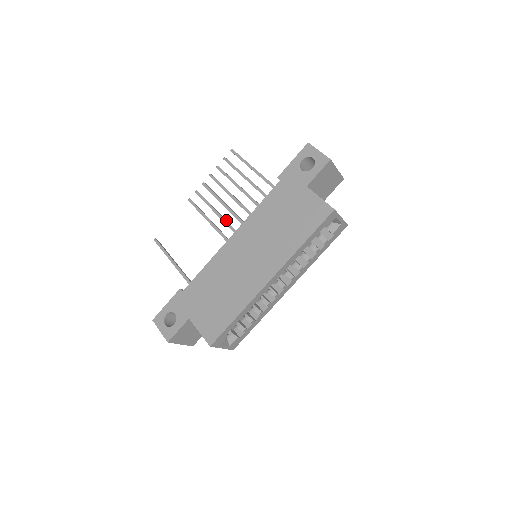
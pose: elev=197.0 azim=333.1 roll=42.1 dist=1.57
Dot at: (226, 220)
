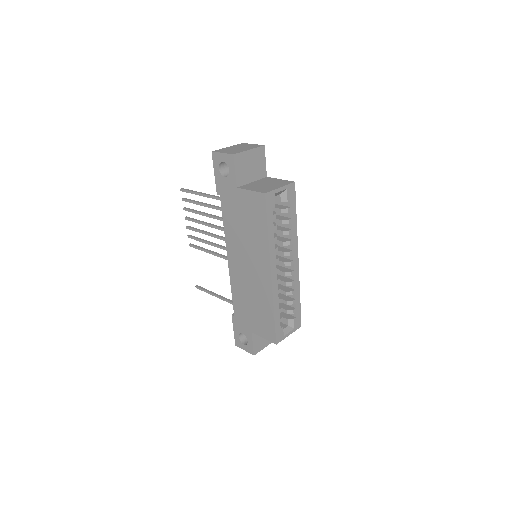
Dot at: (218, 245)
